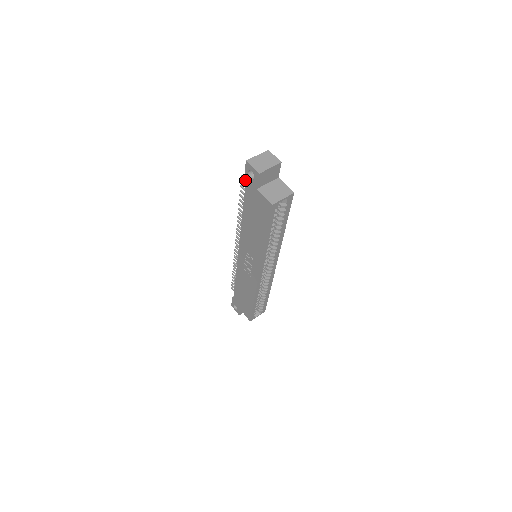
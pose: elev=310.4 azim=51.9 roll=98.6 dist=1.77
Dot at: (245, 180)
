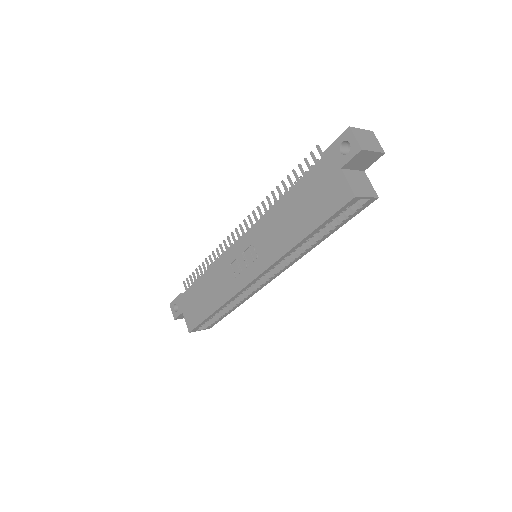
Dot at: (327, 151)
